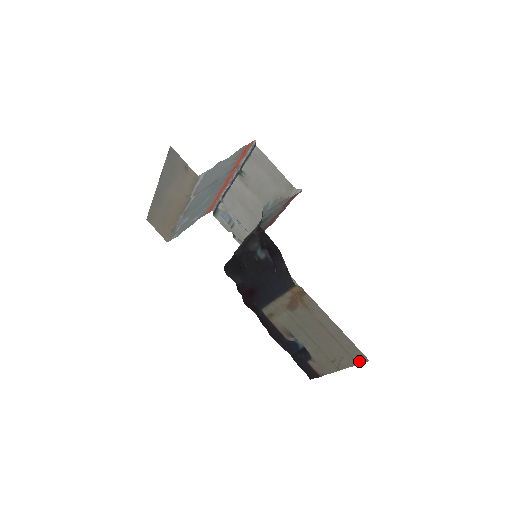
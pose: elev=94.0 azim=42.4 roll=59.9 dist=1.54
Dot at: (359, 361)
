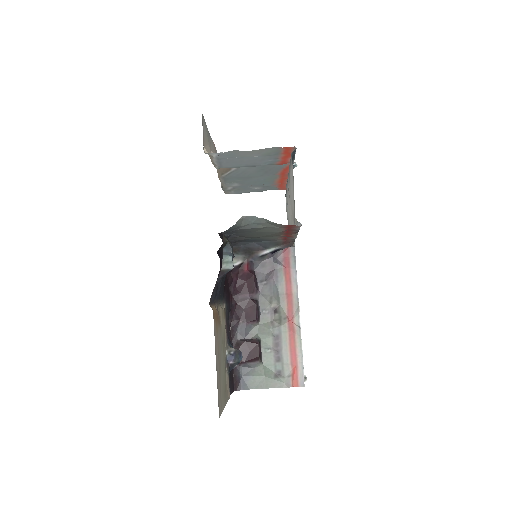
Dot at: (221, 411)
